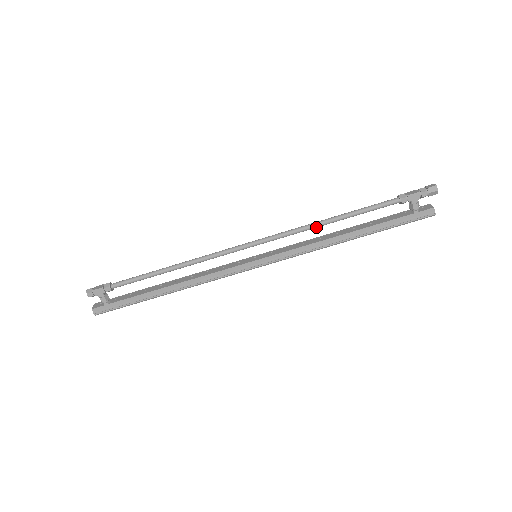
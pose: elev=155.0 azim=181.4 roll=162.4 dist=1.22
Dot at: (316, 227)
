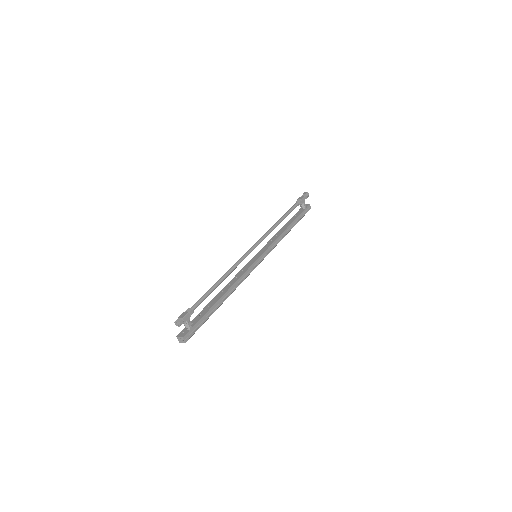
Dot at: occluded
